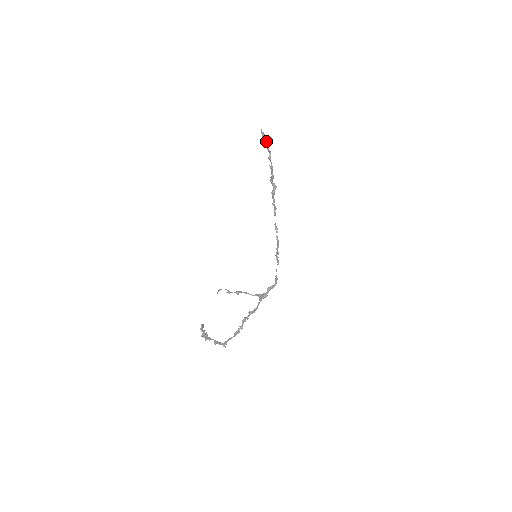
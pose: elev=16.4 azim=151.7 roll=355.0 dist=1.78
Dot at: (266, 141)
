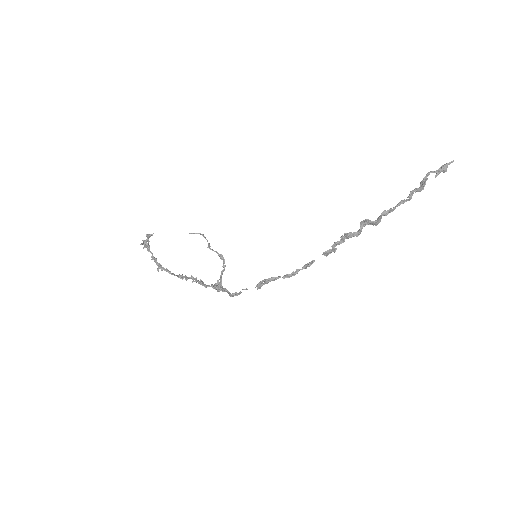
Dot at: (426, 180)
